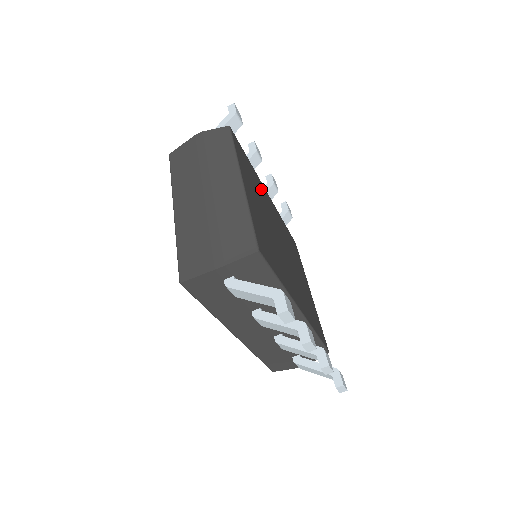
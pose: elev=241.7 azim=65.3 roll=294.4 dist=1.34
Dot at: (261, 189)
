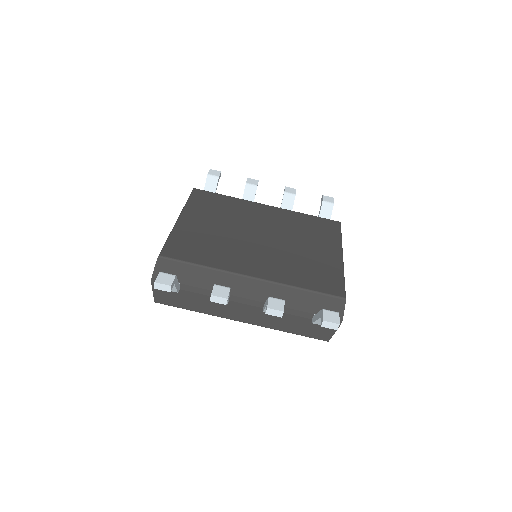
Dot at: (242, 208)
